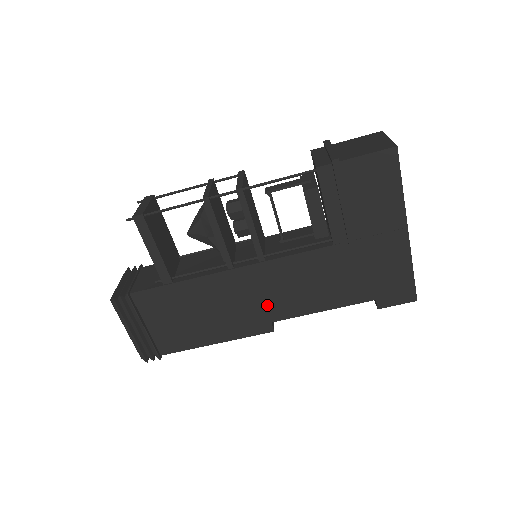
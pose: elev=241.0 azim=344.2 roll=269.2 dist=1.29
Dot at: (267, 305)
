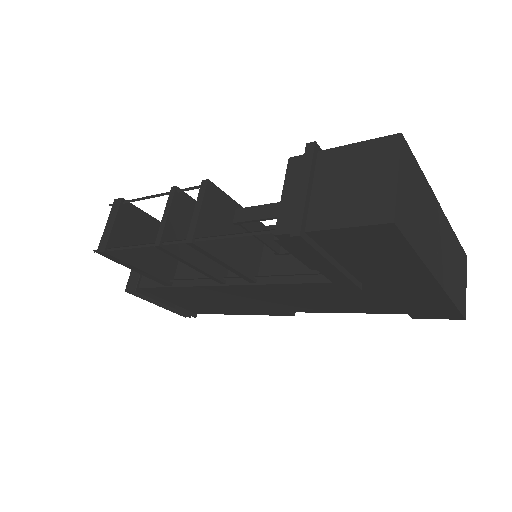
Dot at: (277, 304)
